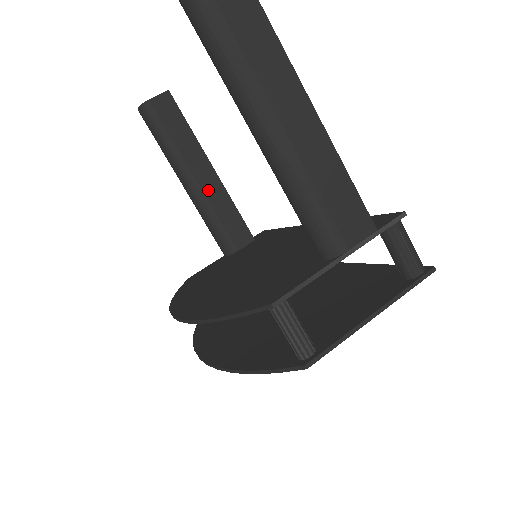
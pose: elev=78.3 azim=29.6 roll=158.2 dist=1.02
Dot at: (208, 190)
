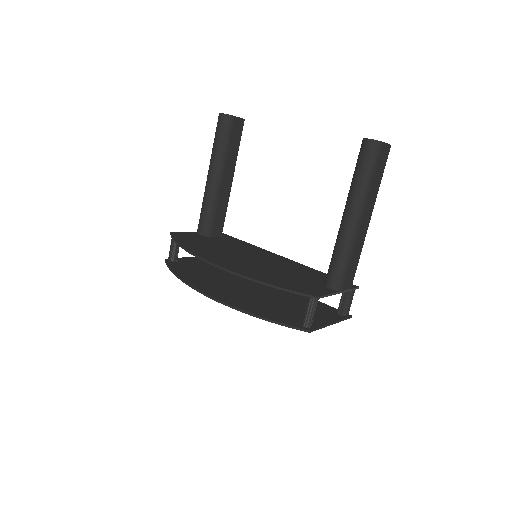
Dot at: (223, 190)
